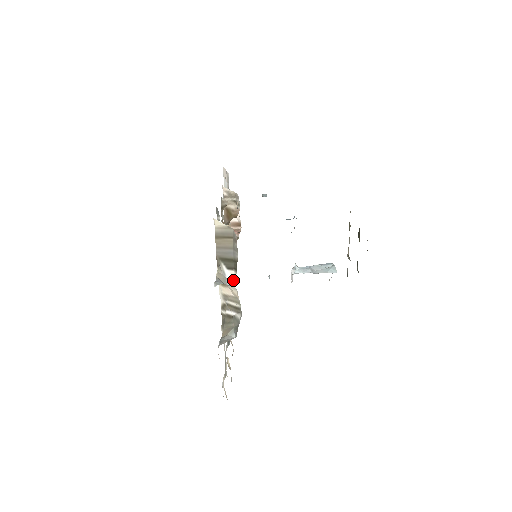
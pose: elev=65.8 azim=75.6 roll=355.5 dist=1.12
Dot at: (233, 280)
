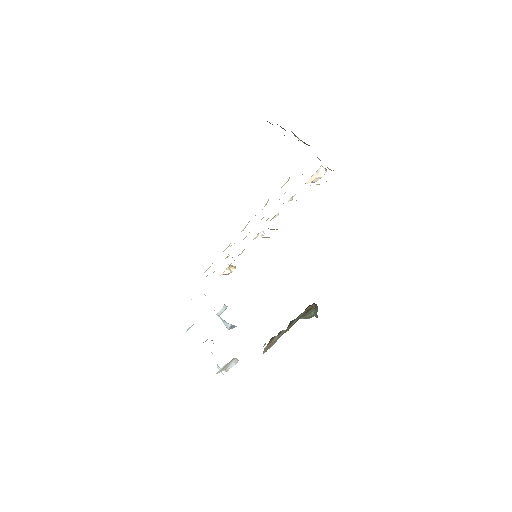
Dot at: occluded
